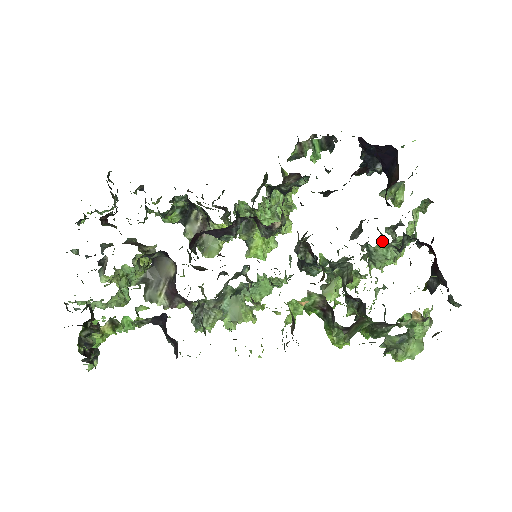
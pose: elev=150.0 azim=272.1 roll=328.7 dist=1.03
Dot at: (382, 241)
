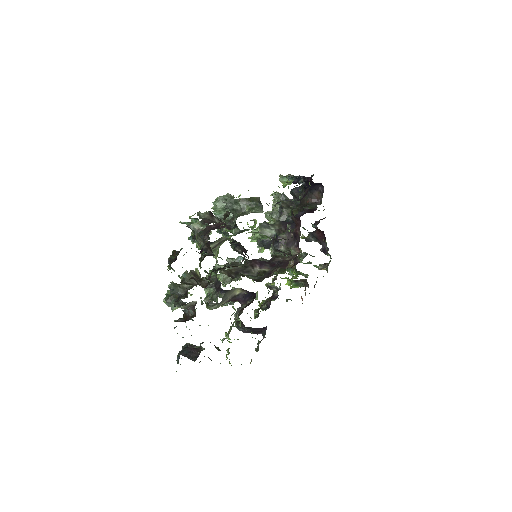
Dot at: occluded
